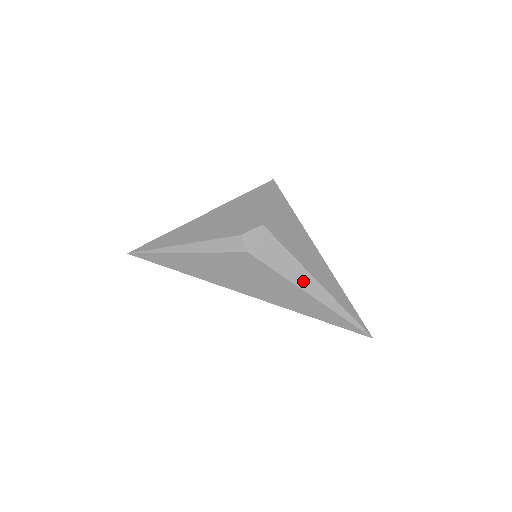
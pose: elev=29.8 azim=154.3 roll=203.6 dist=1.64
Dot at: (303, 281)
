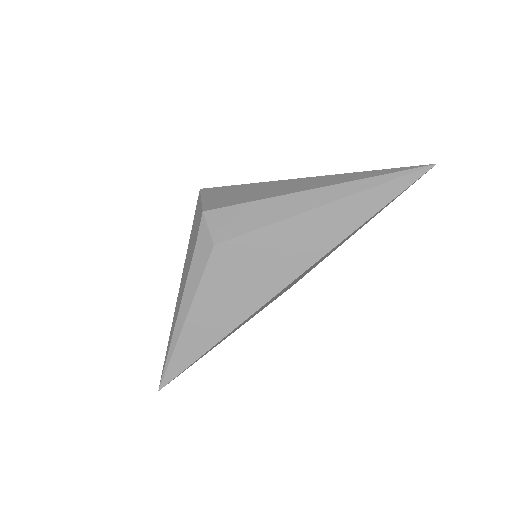
Dot at: (293, 206)
